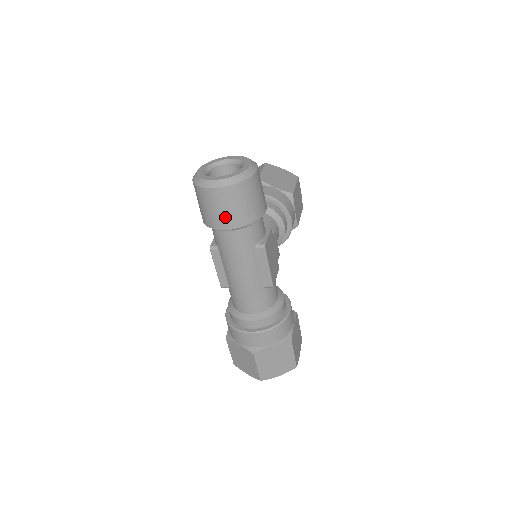
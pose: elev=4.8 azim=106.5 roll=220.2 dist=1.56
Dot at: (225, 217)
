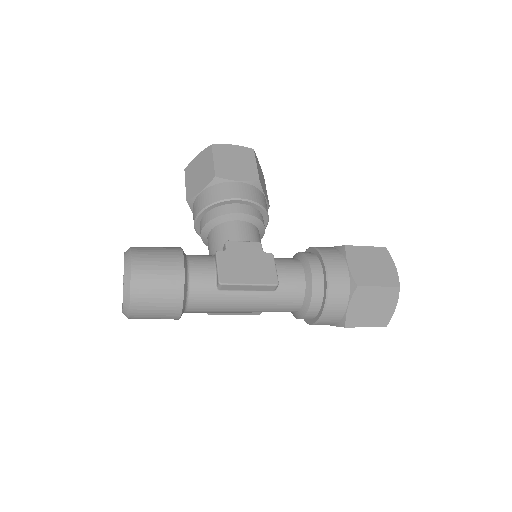
Dot at: (165, 314)
